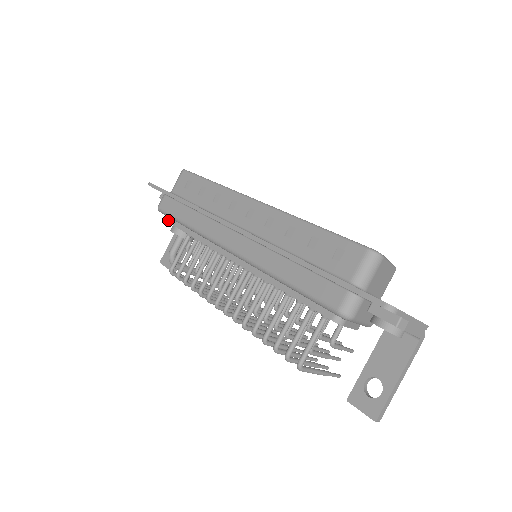
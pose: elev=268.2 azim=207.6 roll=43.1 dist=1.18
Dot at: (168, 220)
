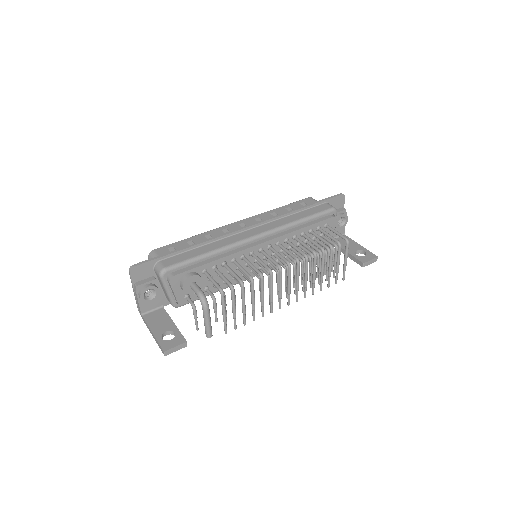
Dot at: (179, 272)
